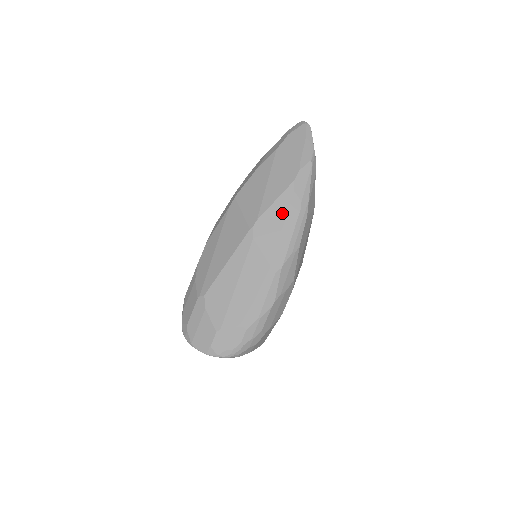
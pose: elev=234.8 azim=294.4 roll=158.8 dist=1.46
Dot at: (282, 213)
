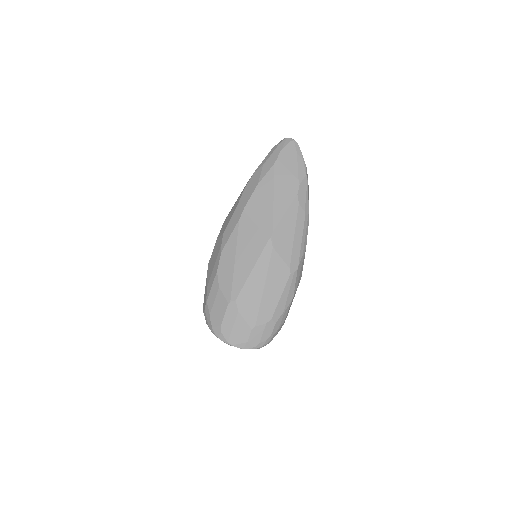
Dot at: (292, 223)
